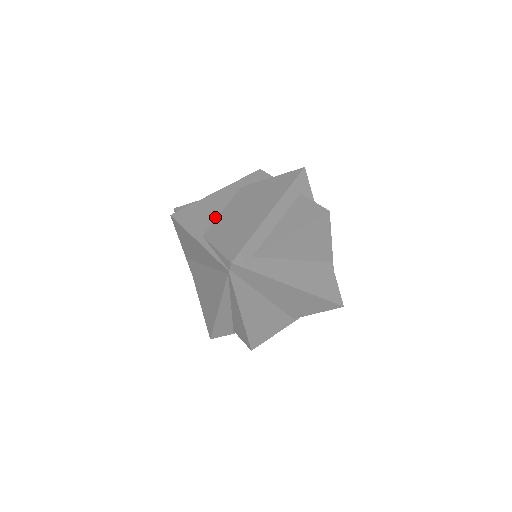
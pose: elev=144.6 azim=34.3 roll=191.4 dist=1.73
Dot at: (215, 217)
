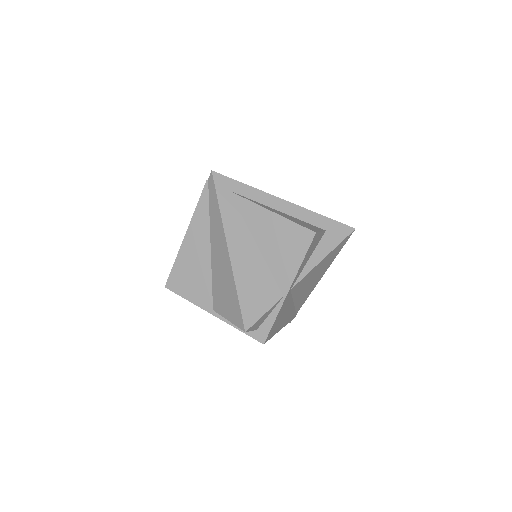
Dot at: occluded
